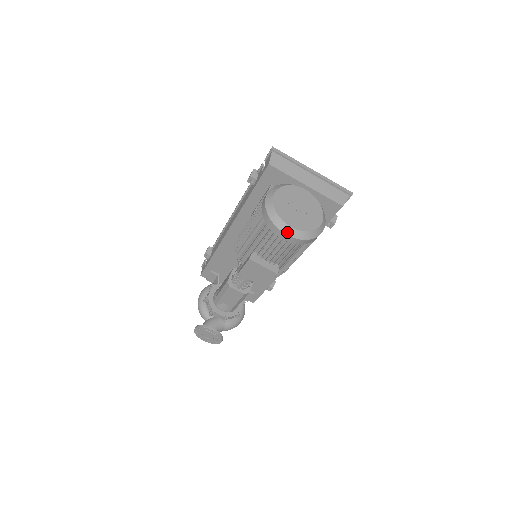
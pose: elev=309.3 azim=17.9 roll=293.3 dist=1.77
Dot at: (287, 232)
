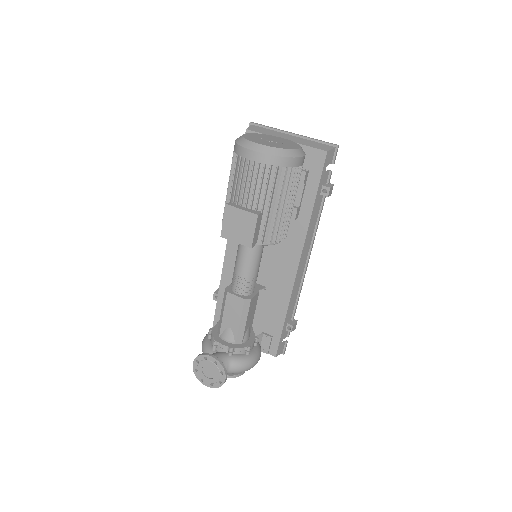
Dot at: (255, 149)
